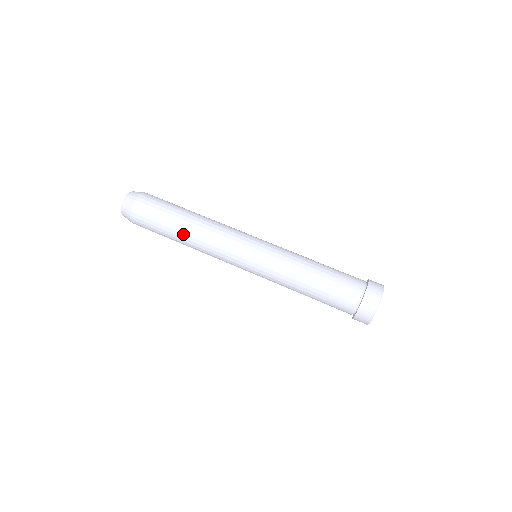
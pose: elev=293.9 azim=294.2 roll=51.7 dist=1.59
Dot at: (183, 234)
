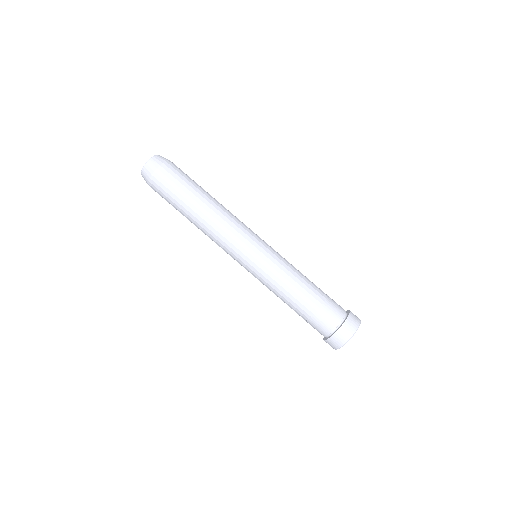
Dot at: (192, 222)
